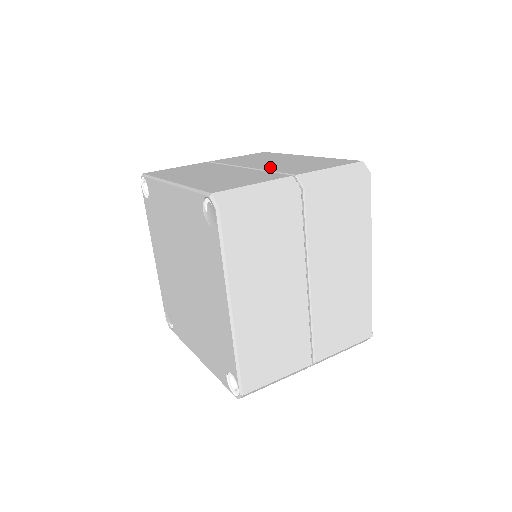
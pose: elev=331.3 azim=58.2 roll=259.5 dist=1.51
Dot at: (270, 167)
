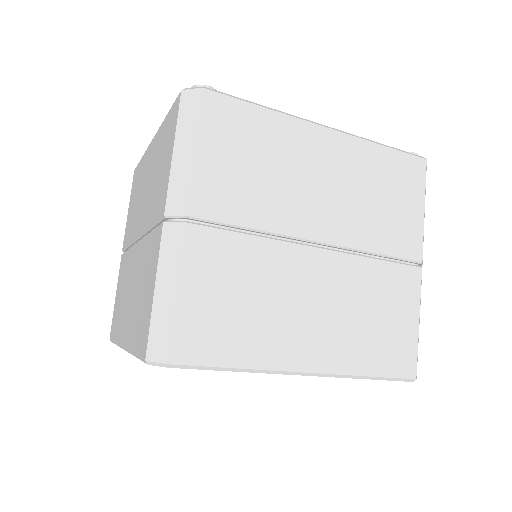
Dot at: (357, 233)
